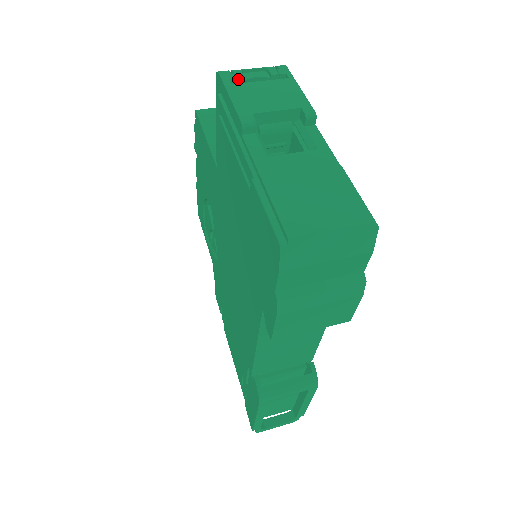
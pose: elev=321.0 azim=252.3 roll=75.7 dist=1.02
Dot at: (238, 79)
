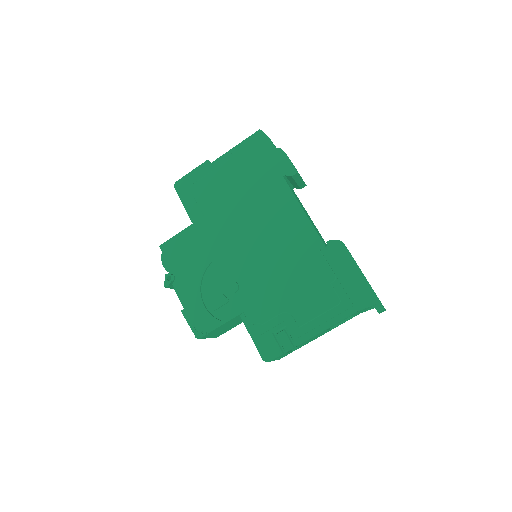
Dot at: occluded
